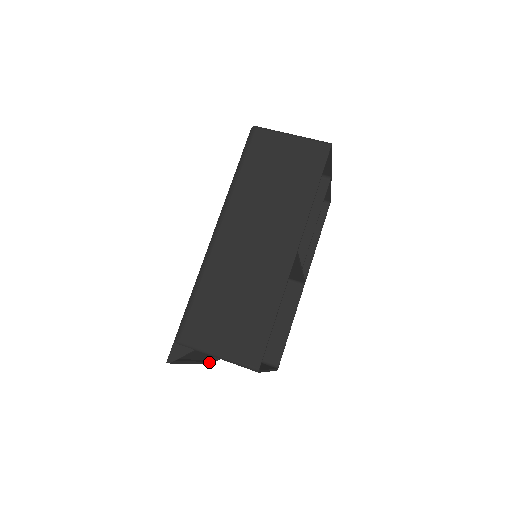
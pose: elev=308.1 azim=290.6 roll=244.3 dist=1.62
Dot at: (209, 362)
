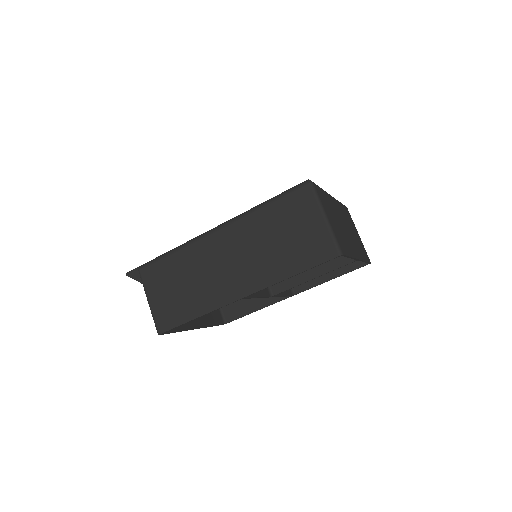
Dot at: occluded
